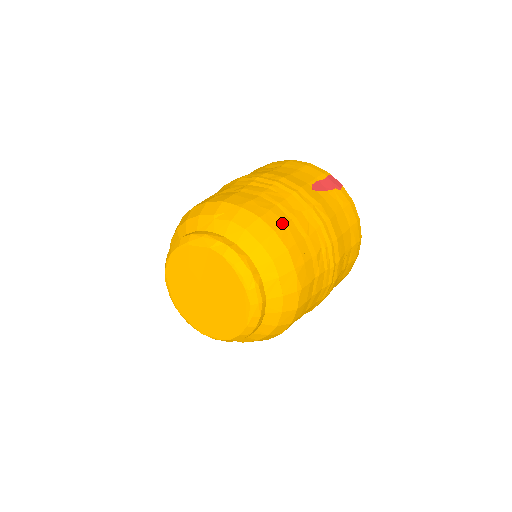
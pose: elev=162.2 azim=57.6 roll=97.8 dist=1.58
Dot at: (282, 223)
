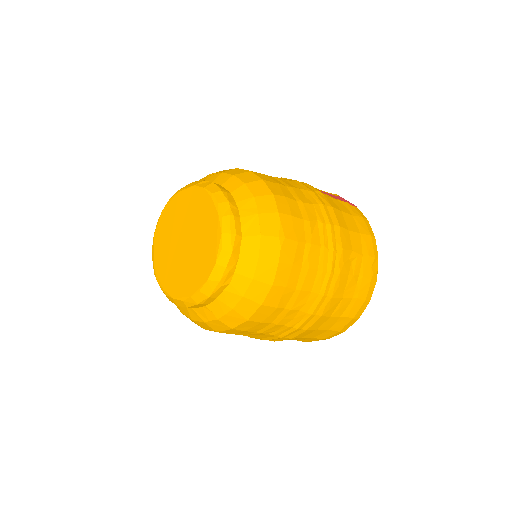
Dot at: (274, 181)
